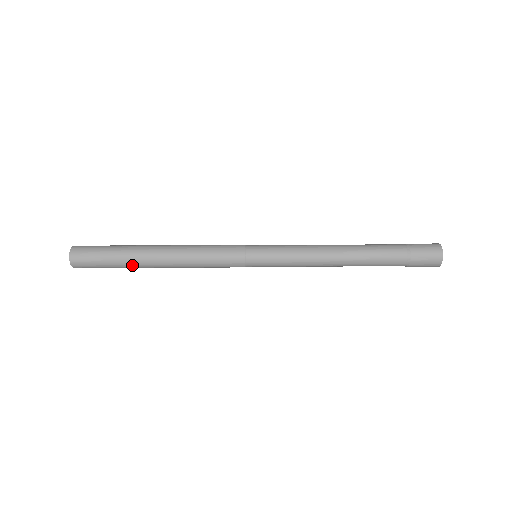
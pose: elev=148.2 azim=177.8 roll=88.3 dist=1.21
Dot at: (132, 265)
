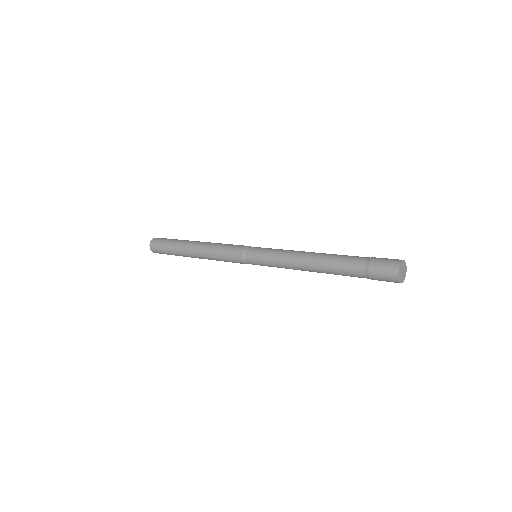
Dot at: (183, 256)
